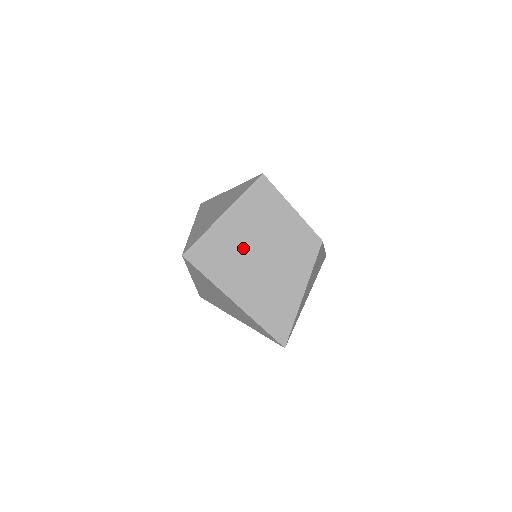
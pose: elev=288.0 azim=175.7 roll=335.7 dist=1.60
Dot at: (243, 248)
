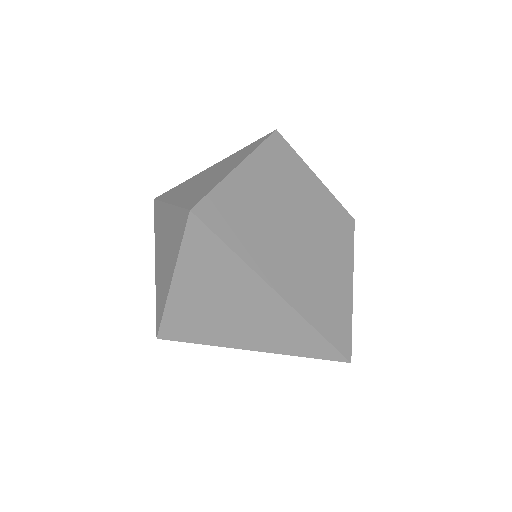
Dot at: (271, 213)
